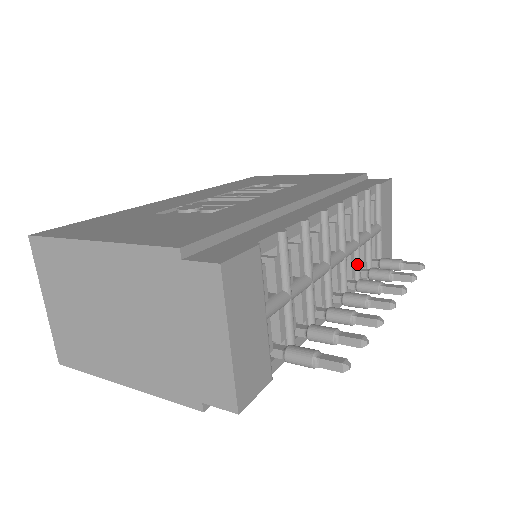
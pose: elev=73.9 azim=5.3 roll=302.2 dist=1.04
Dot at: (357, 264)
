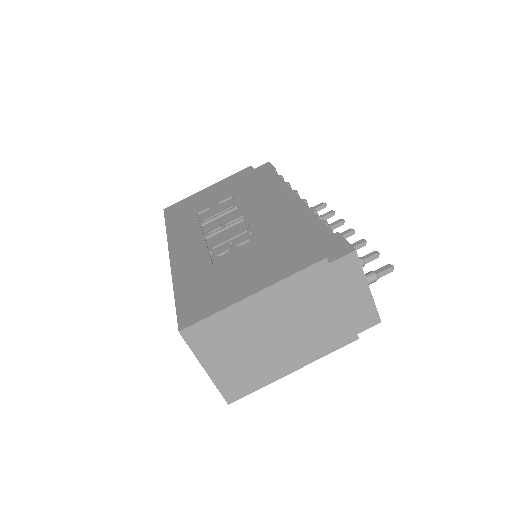
Dot at: occluded
